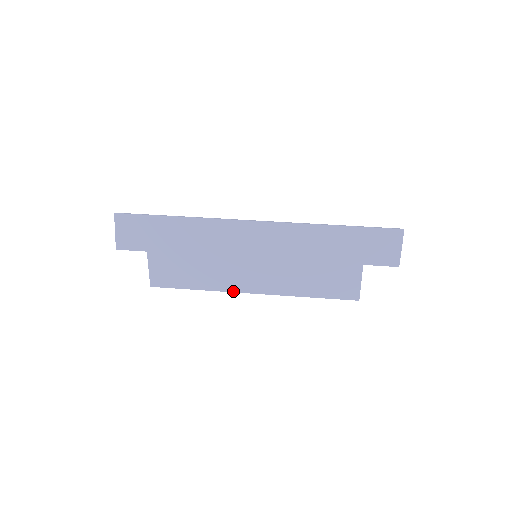
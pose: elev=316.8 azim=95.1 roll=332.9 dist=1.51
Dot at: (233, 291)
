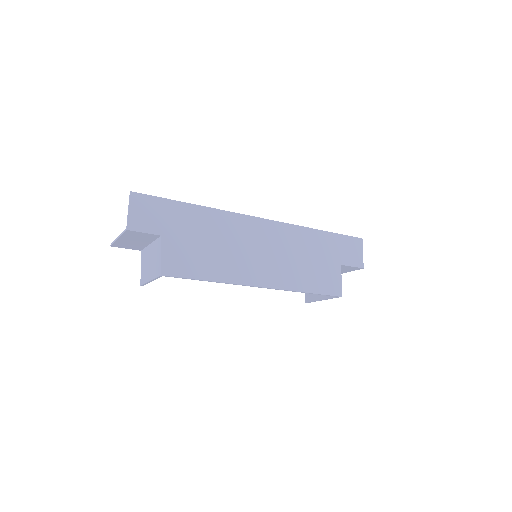
Dot at: (244, 284)
